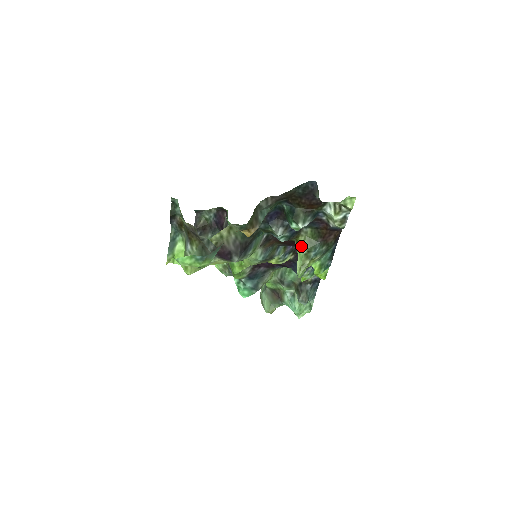
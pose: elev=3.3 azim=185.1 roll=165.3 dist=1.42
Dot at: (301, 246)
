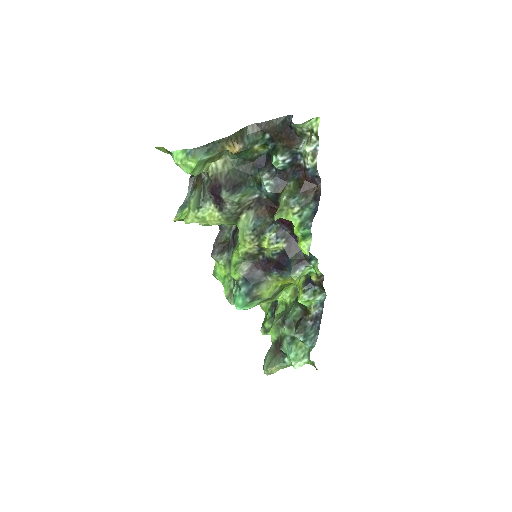
Dot at: (283, 195)
